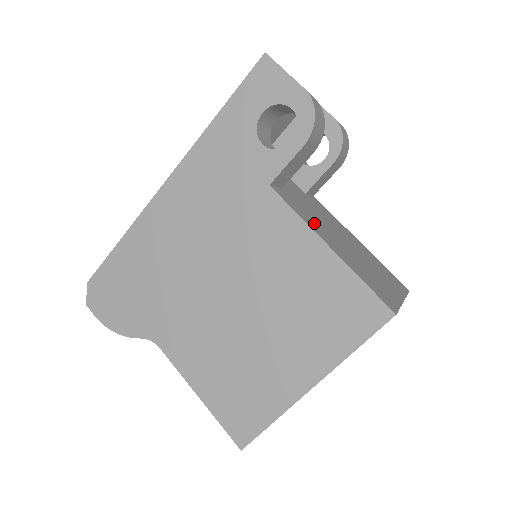
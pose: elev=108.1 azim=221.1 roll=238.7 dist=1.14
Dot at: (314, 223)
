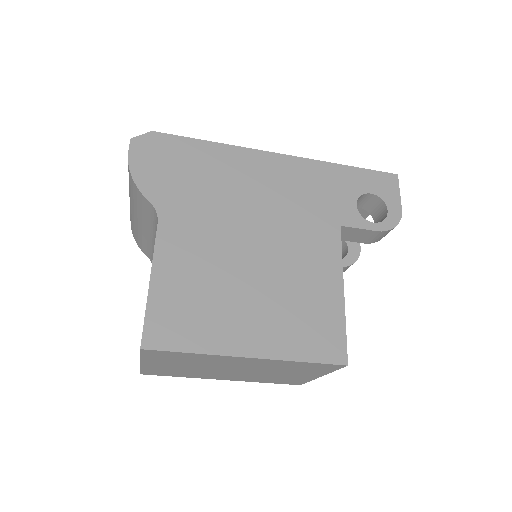
Dot at: occluded
